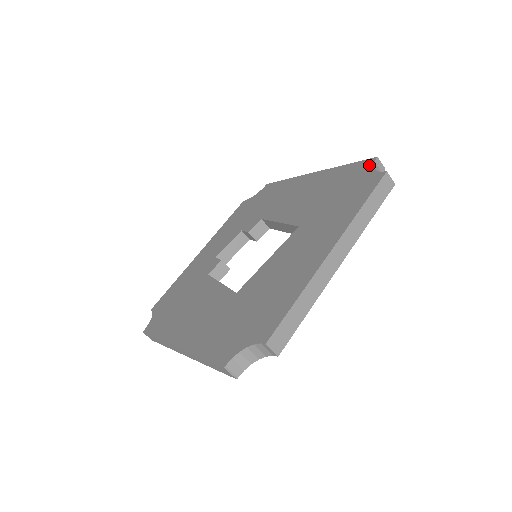
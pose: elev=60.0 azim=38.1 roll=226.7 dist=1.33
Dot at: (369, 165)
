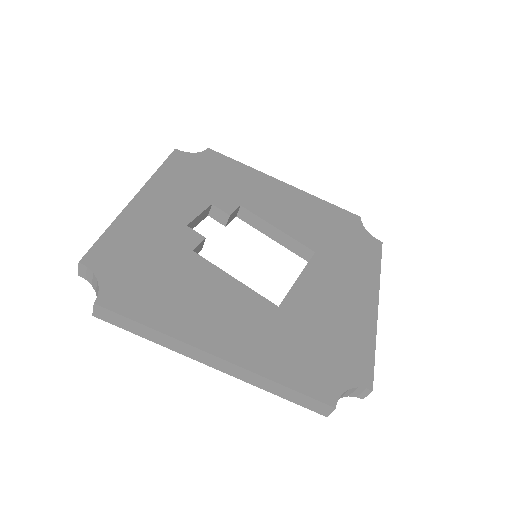
Dot at: (359, 222)
